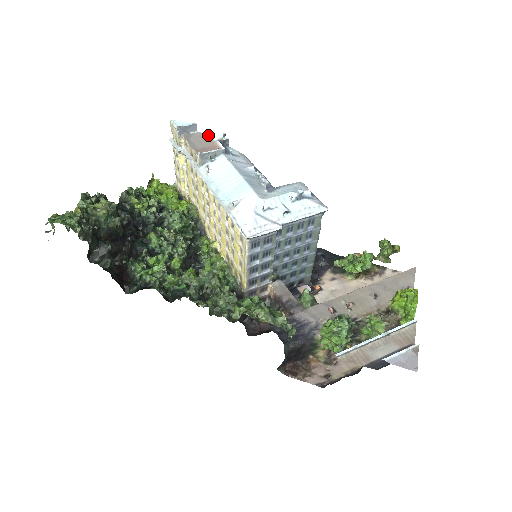
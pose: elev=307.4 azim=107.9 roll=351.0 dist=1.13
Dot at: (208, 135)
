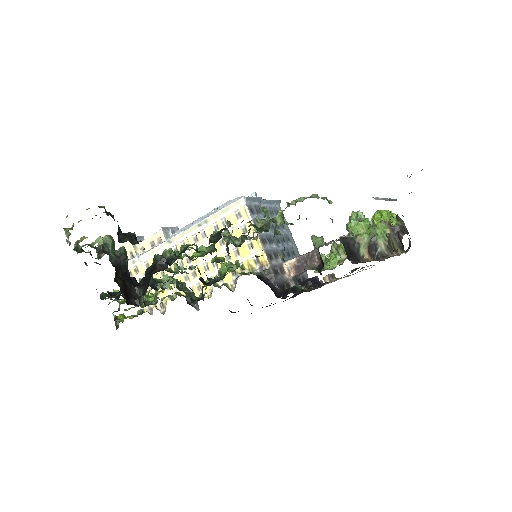
Dot at: occluded
